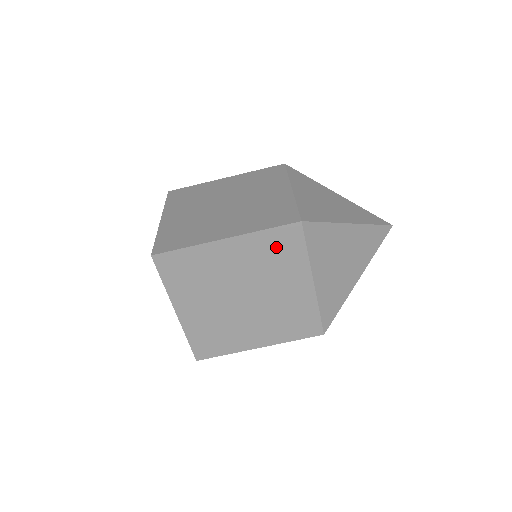
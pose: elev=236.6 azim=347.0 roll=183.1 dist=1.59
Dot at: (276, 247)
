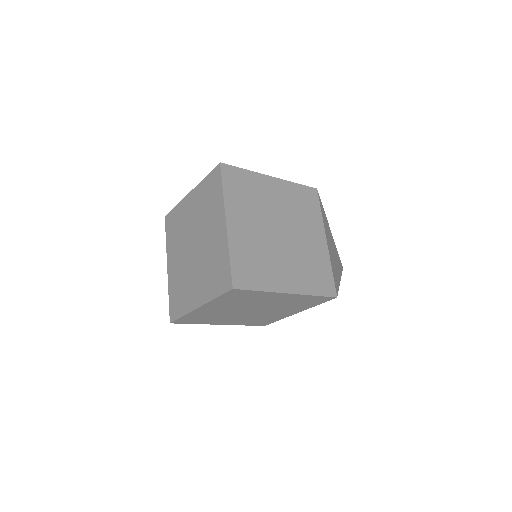
Dot at: (307, 301)
